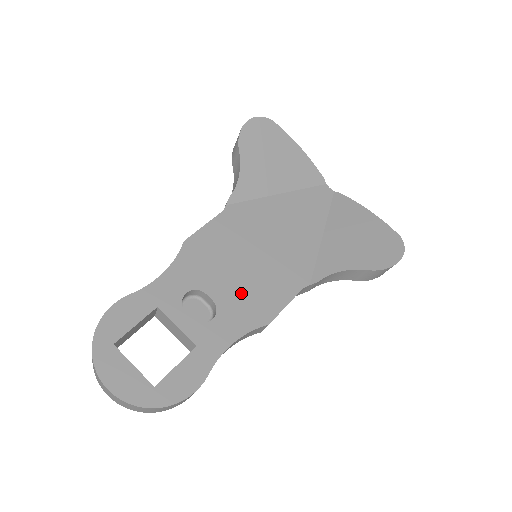
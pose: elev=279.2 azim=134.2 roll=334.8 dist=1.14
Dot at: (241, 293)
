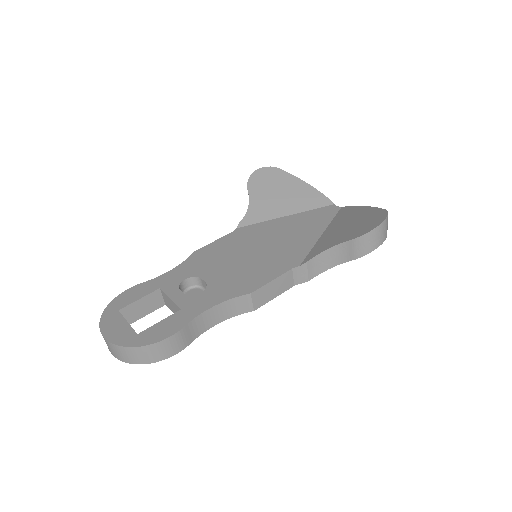
Dot at: (232, 276)
